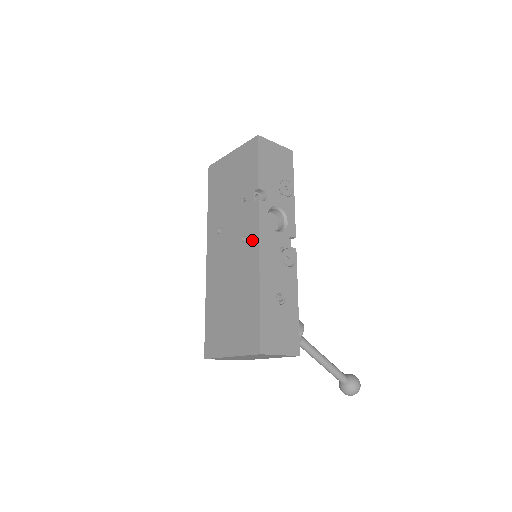
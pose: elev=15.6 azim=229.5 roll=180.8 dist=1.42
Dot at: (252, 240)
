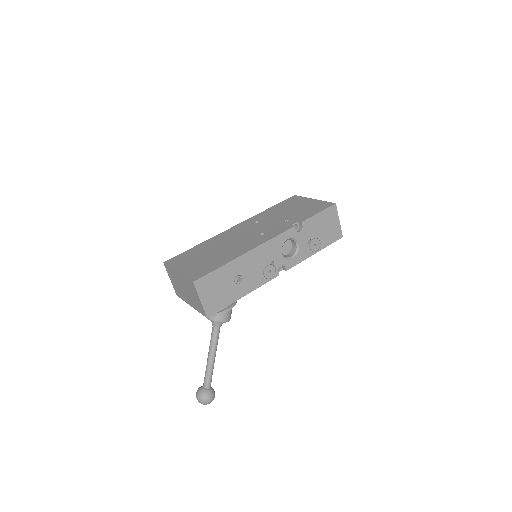
Dot at: (265, 238)
